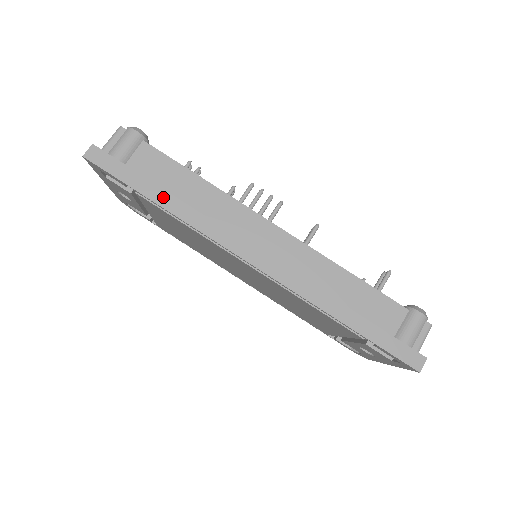
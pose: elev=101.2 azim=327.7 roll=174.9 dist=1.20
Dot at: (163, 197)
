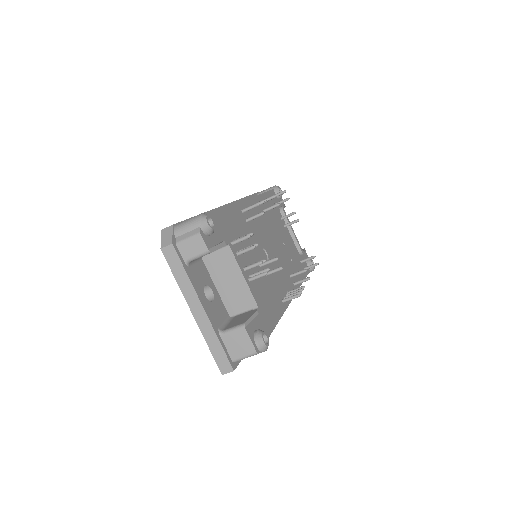
Dot at: occluded
